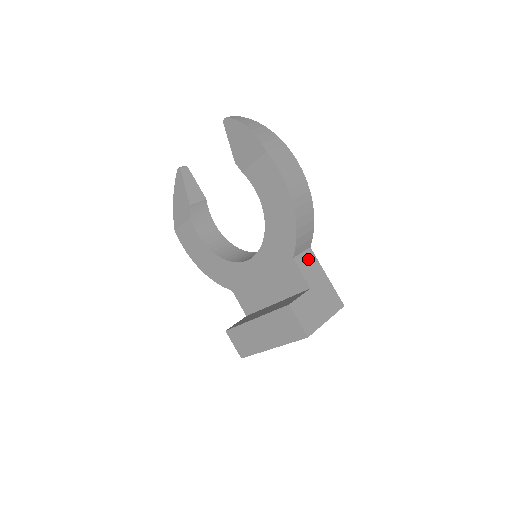
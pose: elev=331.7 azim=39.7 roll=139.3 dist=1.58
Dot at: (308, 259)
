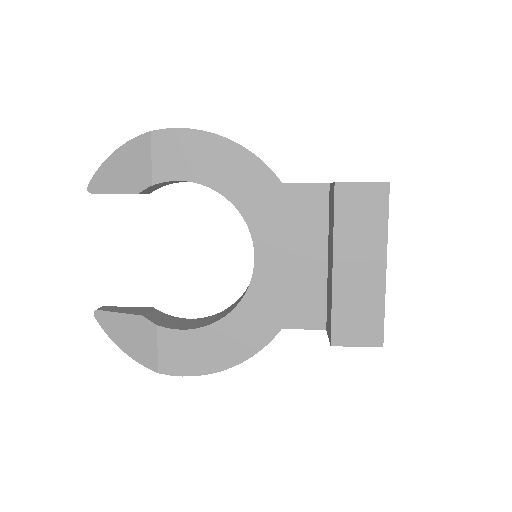
Dot at: occluded
